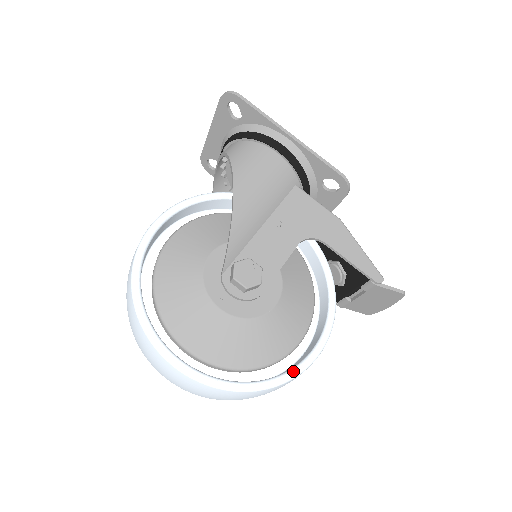
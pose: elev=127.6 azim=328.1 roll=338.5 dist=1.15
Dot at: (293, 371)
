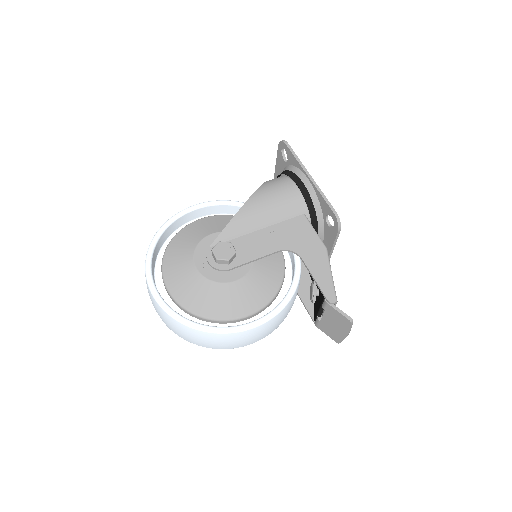
Dot at: (222, 328)
